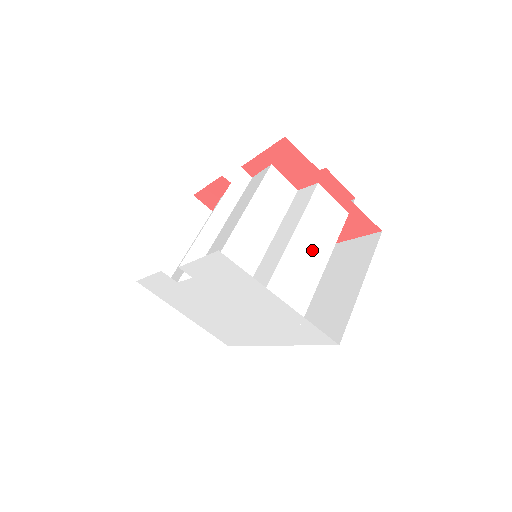
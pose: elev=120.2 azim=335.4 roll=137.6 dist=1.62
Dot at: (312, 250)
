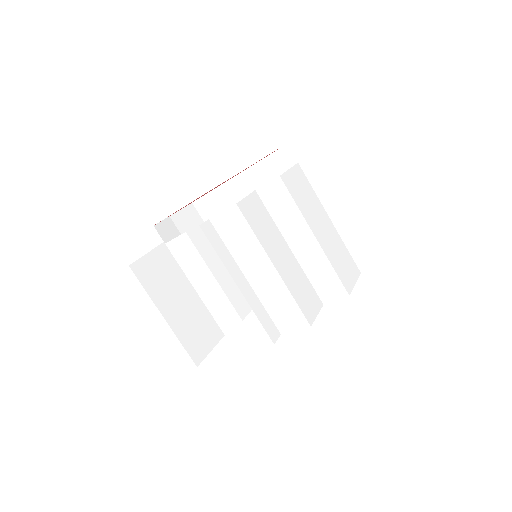
Dot at: (323, 226)
